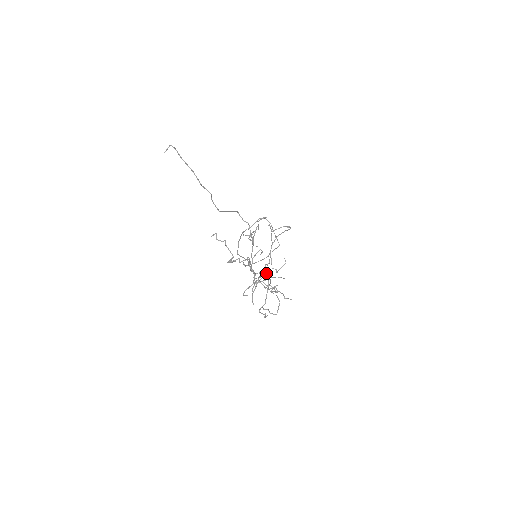
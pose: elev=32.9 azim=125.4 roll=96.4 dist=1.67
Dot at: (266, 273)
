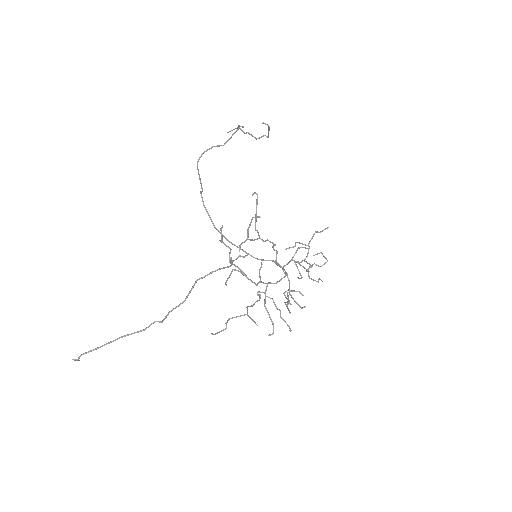
Dot at: (289, 283)
